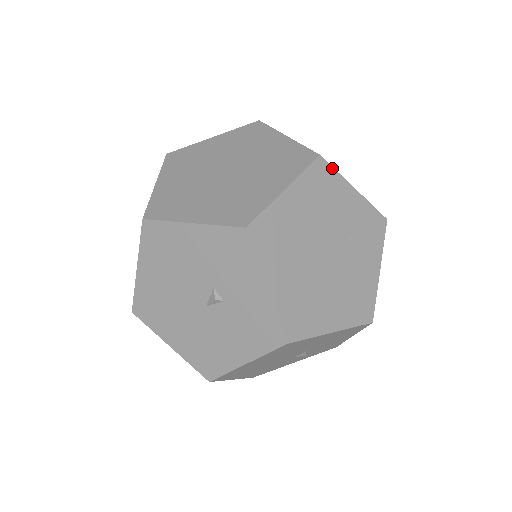
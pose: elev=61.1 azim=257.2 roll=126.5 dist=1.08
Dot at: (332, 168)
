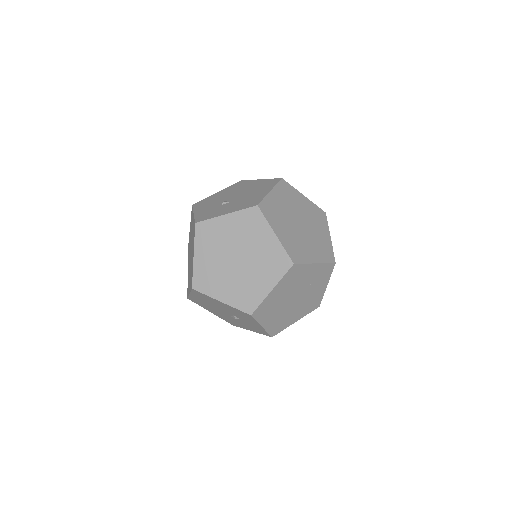
Dot at: (301, 264)
